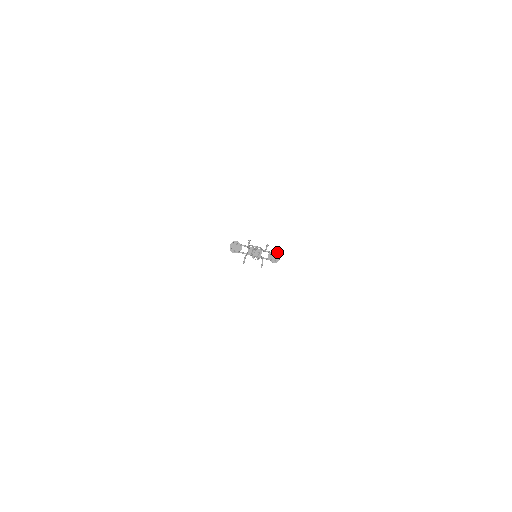
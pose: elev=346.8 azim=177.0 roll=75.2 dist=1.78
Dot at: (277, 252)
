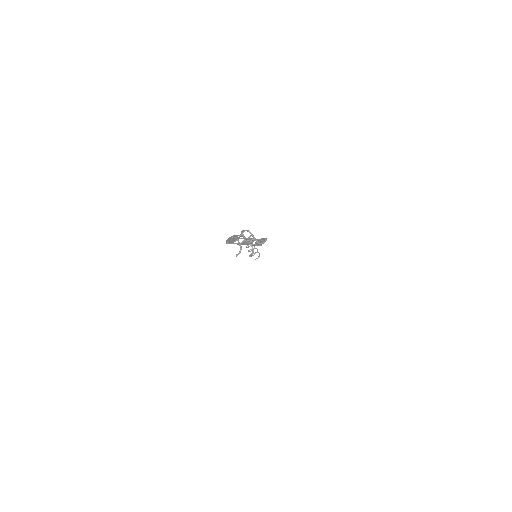
Dot at: (265, 238)
